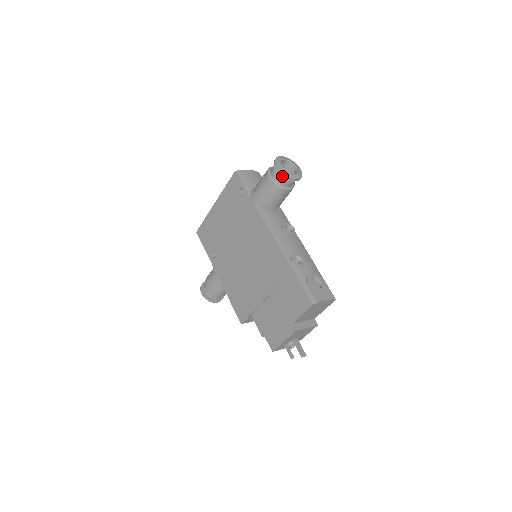
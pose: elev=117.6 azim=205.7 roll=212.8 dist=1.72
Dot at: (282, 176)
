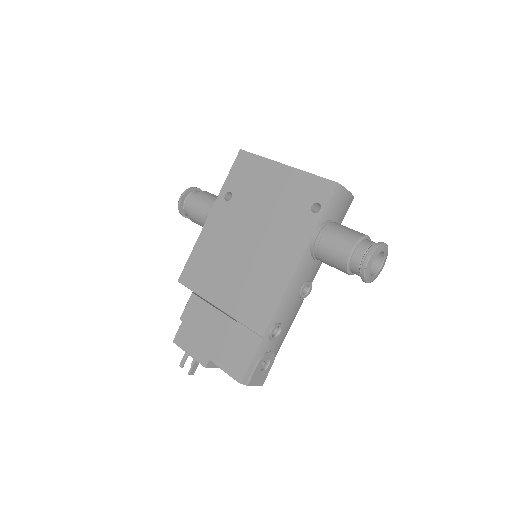
Dot at: (361, 267)
